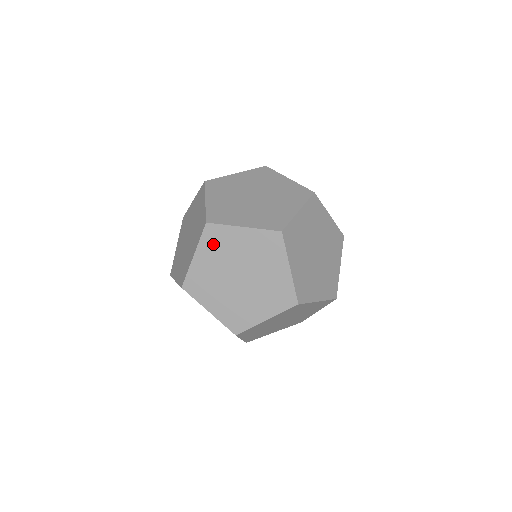
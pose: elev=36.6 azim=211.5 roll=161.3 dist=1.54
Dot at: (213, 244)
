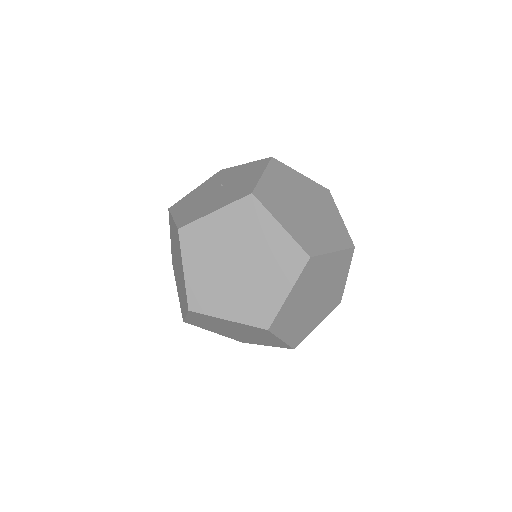
Dot at: (201, 318)
